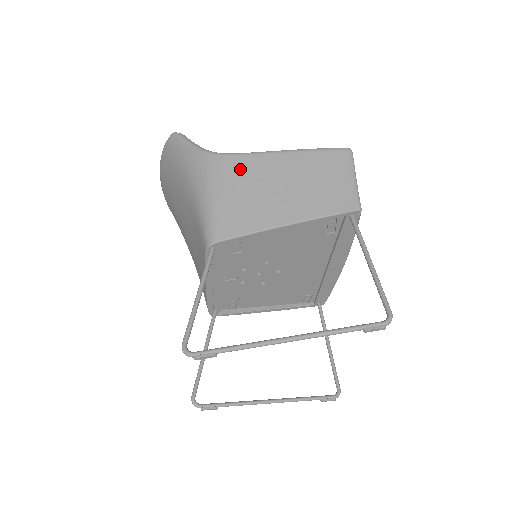
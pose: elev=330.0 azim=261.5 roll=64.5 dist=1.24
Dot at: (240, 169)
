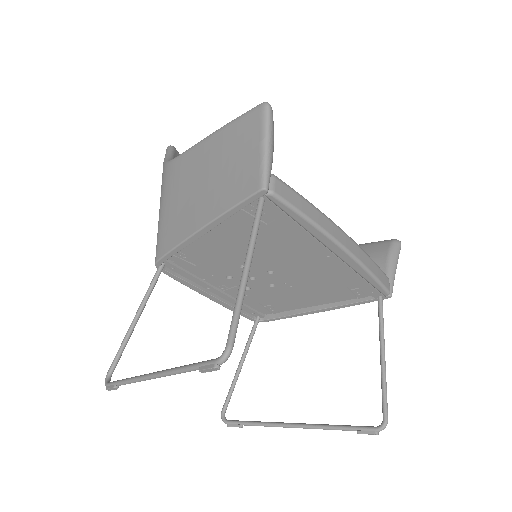
Dot at: (176, 174)
